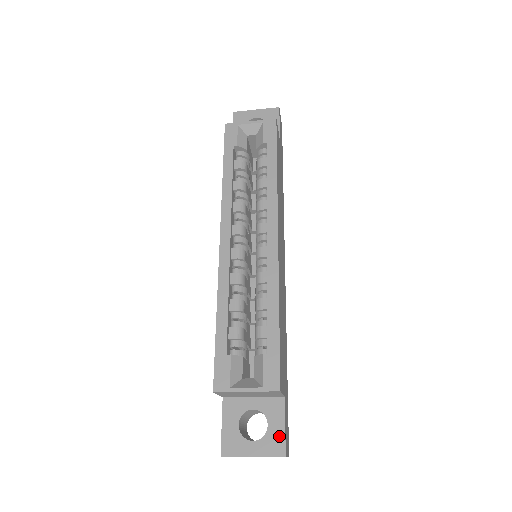
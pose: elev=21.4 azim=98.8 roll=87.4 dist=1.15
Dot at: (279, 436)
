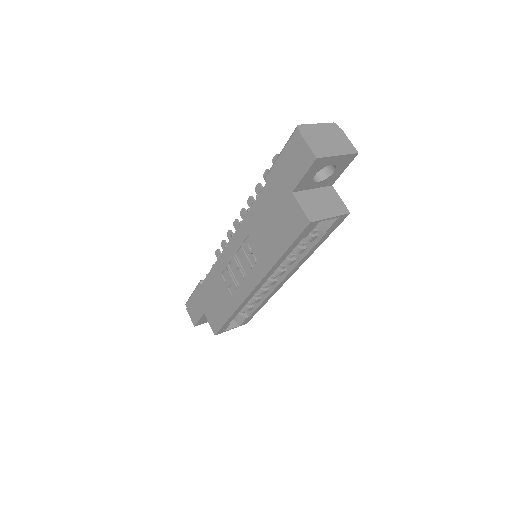
Dot at: occluded
